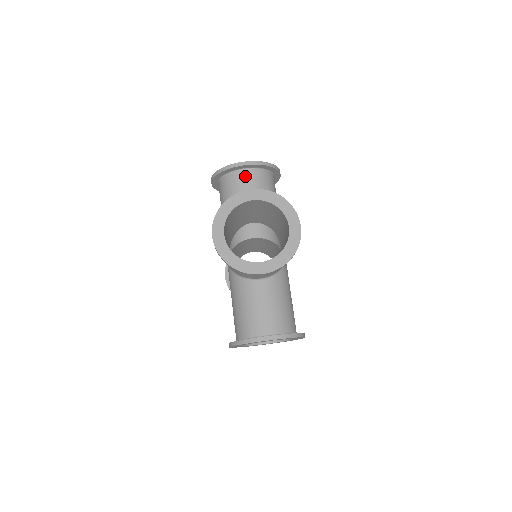
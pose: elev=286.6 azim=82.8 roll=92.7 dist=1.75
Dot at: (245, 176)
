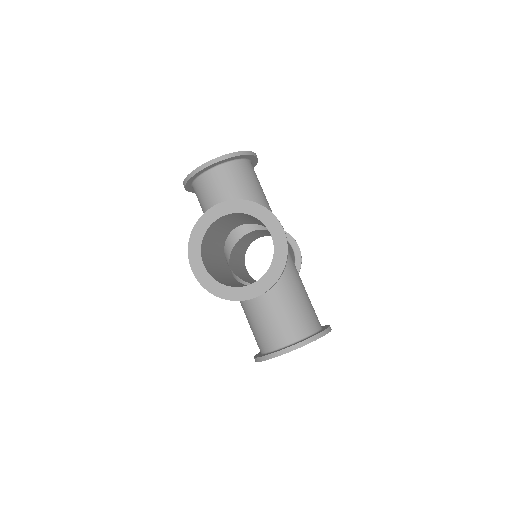
Dot at: (216, 176)
